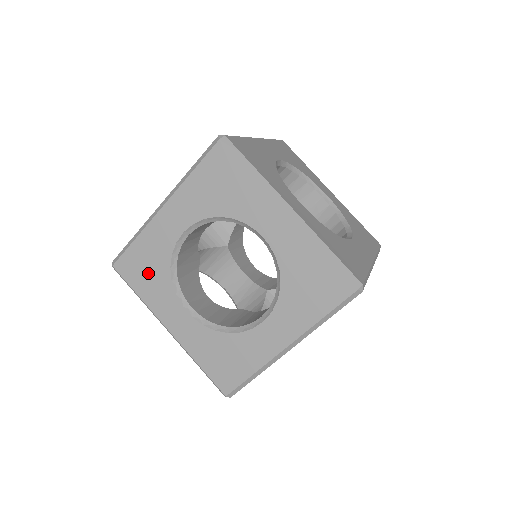
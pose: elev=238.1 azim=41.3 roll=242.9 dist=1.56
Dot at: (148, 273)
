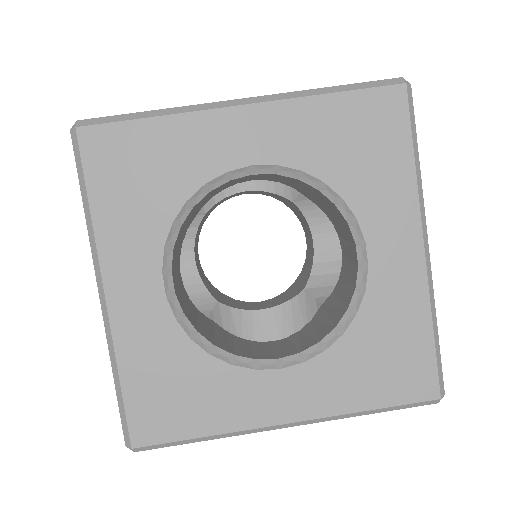
Dot at: occluded
